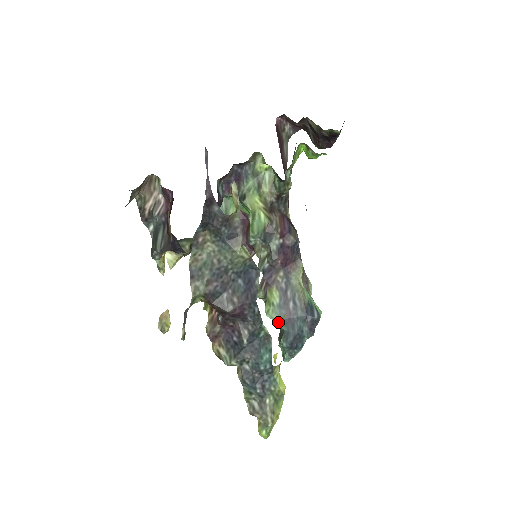
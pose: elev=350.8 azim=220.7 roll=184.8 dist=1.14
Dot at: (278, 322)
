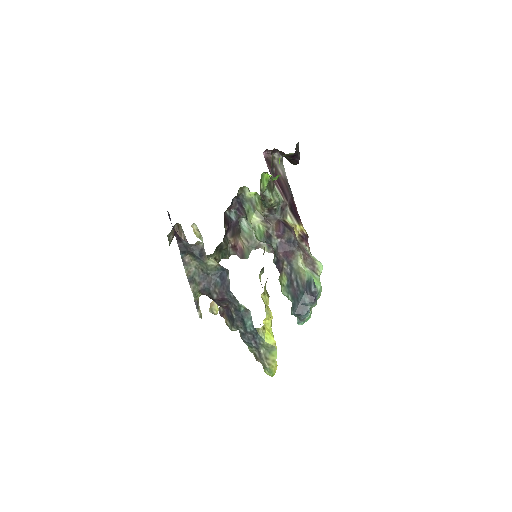
Dot at: (288, 297)
